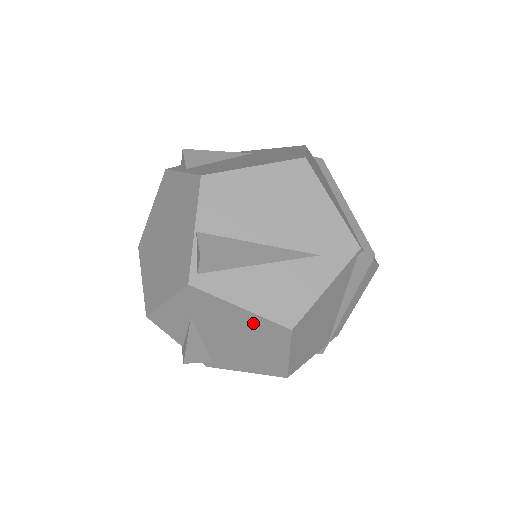
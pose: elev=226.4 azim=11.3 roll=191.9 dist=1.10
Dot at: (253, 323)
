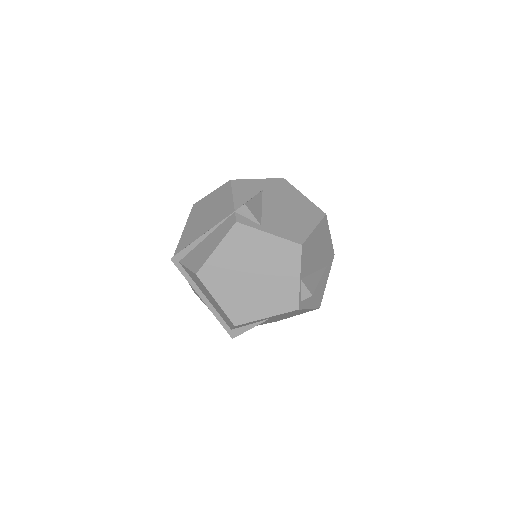
Dot at: (304, 311)
